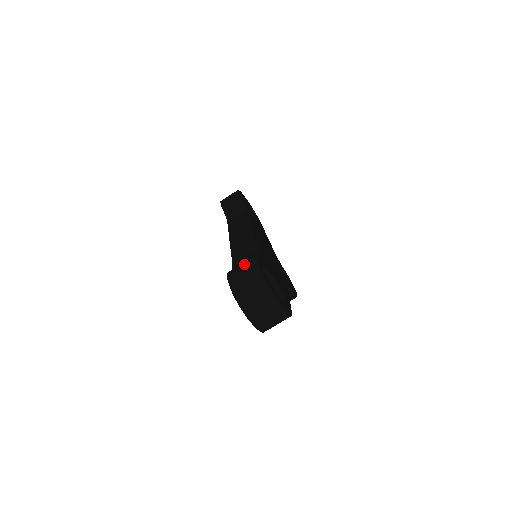
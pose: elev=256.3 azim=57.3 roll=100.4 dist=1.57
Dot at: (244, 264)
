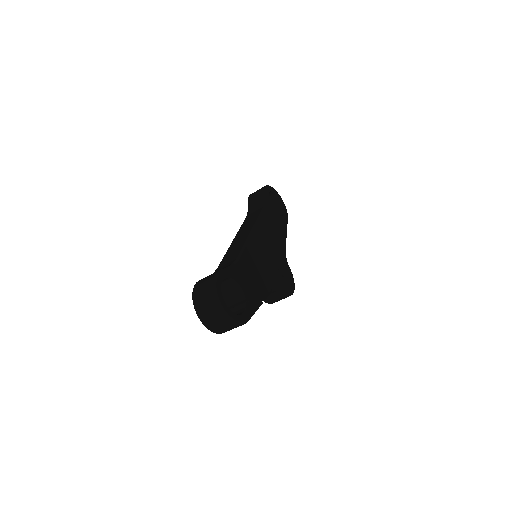
Dot at: (208, 277)
